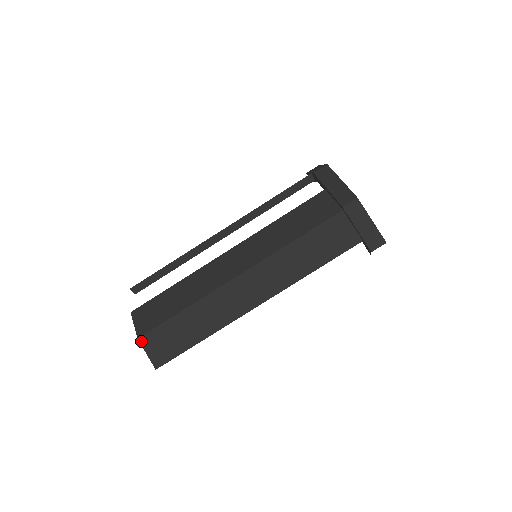
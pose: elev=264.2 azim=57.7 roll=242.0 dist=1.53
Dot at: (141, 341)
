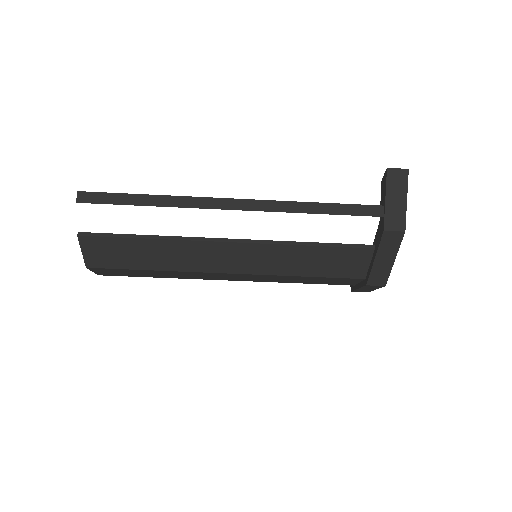
Dot at: (90, 269)
